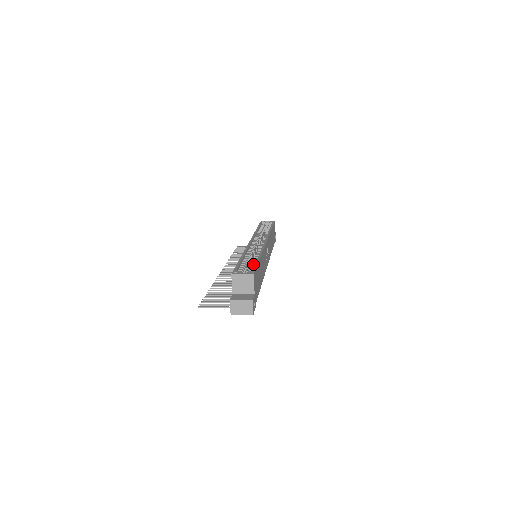
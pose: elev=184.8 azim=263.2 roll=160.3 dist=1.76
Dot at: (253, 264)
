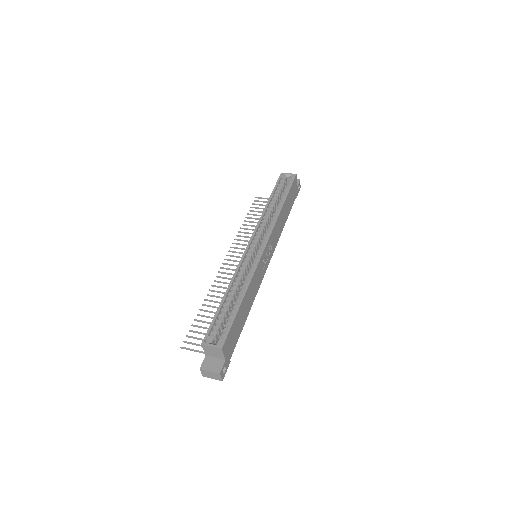
Dot at: (232, 313)
